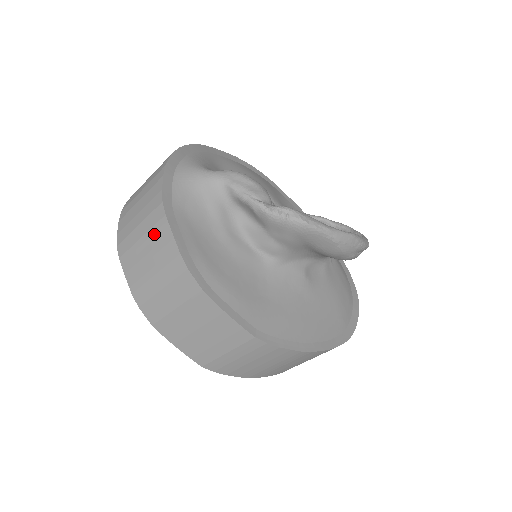
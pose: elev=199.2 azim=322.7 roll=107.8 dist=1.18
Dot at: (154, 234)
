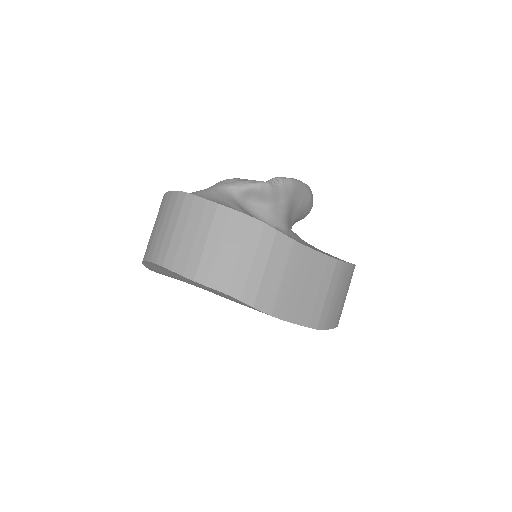
Dot at: (230, 231)
